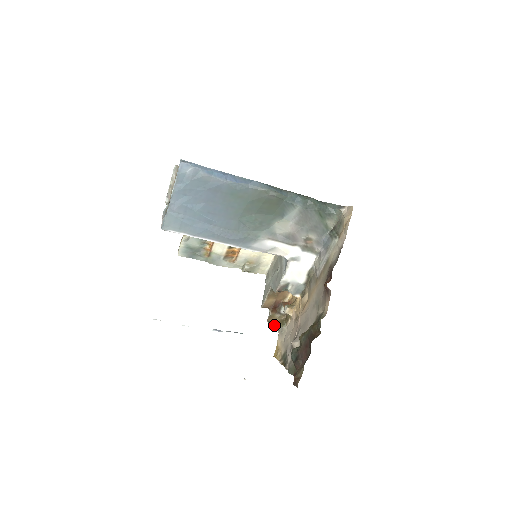
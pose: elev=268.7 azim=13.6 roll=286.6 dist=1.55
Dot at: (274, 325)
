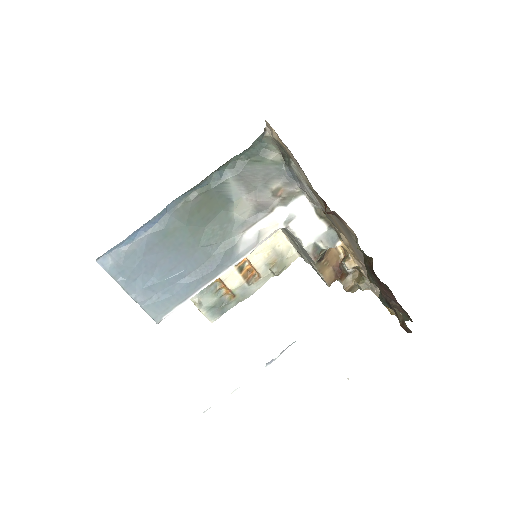
Dot at: (358, 288)
